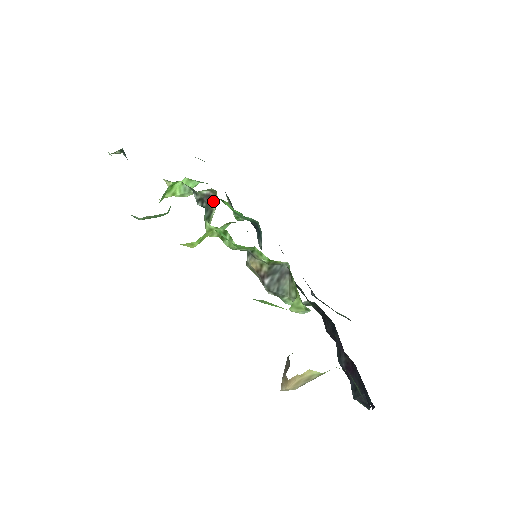
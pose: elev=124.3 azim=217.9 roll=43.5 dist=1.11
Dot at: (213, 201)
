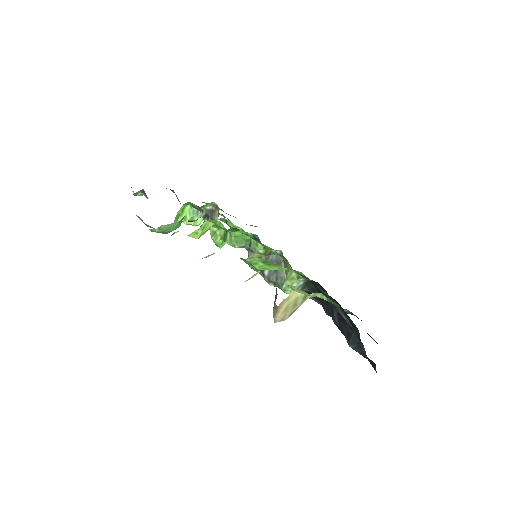
Dot at: (216, 214)
